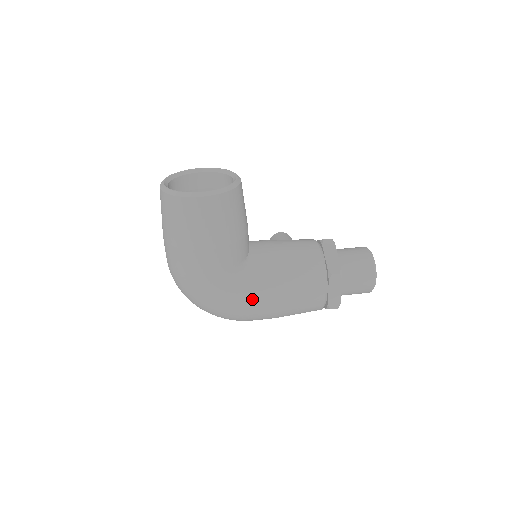
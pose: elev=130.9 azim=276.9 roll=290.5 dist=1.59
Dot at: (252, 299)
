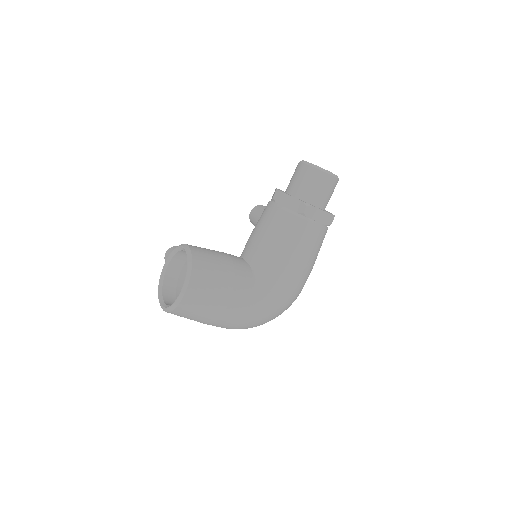
Dot at: (286, 284)
